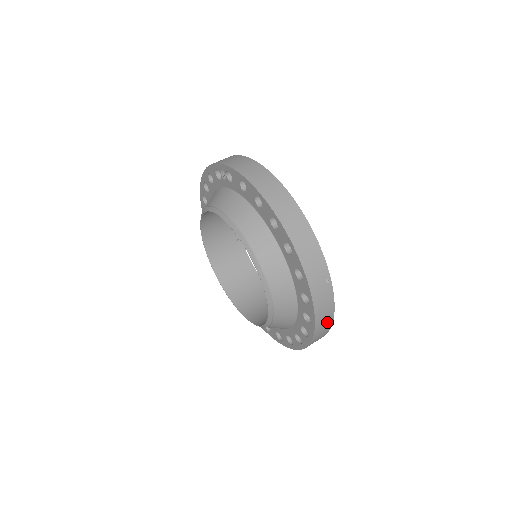
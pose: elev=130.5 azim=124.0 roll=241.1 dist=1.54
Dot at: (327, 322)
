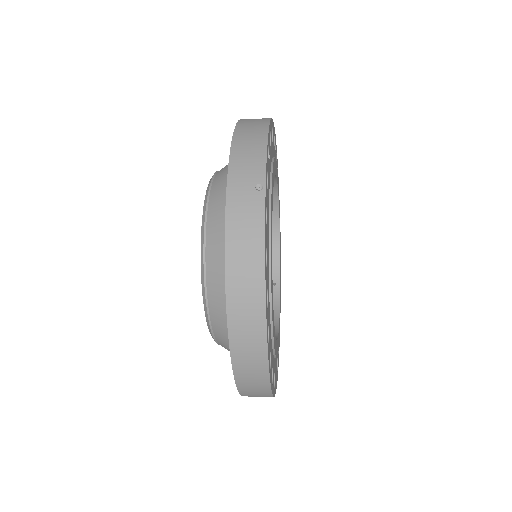
Dot at: (252, 270)
